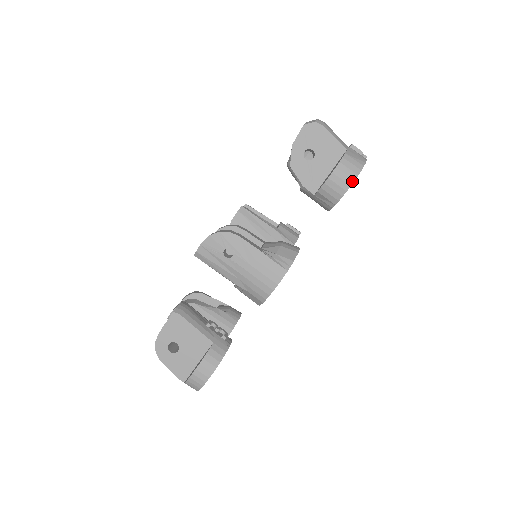
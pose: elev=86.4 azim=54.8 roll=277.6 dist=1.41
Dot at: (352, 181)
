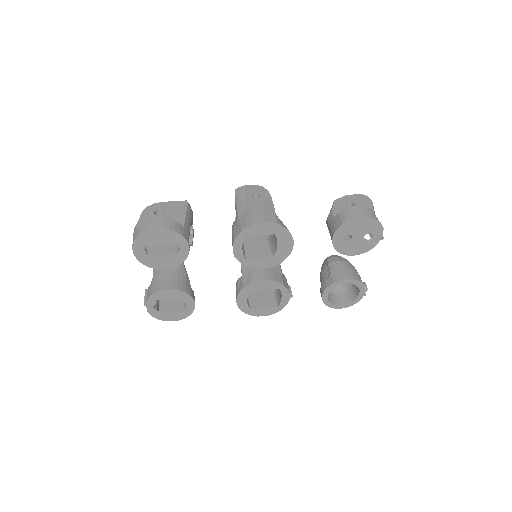
Dot at: (365, 216)
